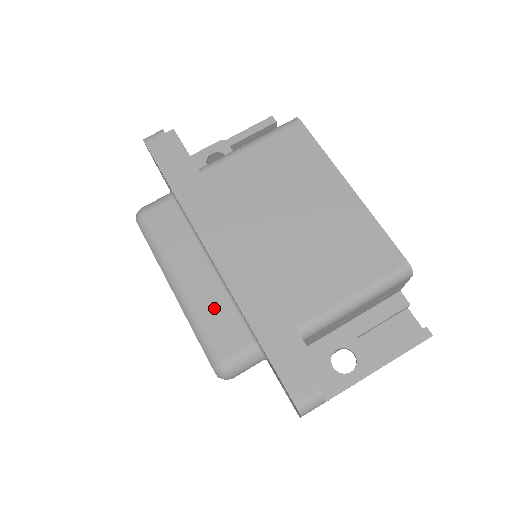
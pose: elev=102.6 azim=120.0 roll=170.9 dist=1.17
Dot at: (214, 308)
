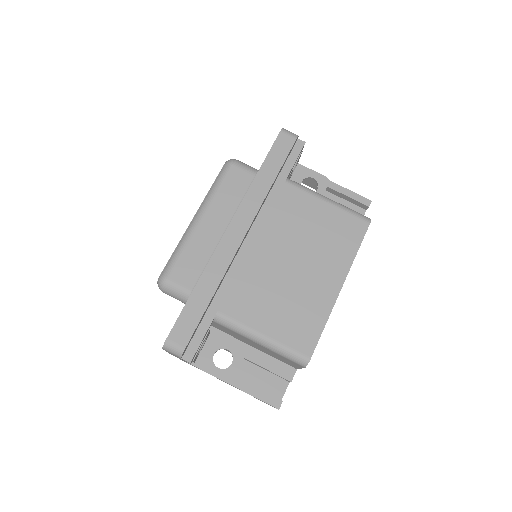
Dot at: (198, 251)
